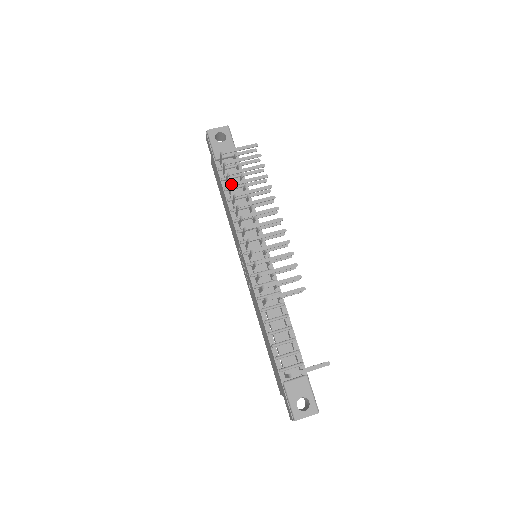
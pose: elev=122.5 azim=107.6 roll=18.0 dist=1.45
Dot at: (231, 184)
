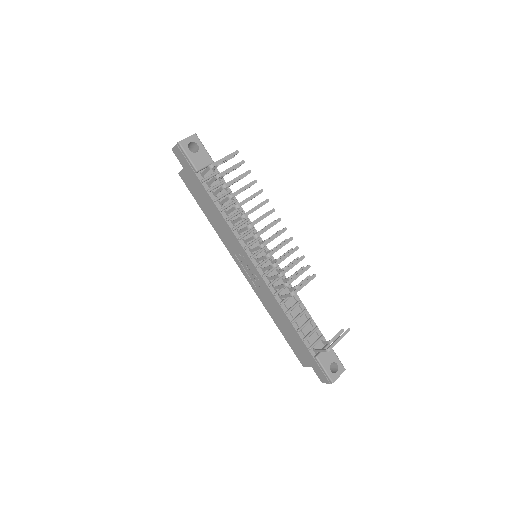
Dot at: (229, 196)
